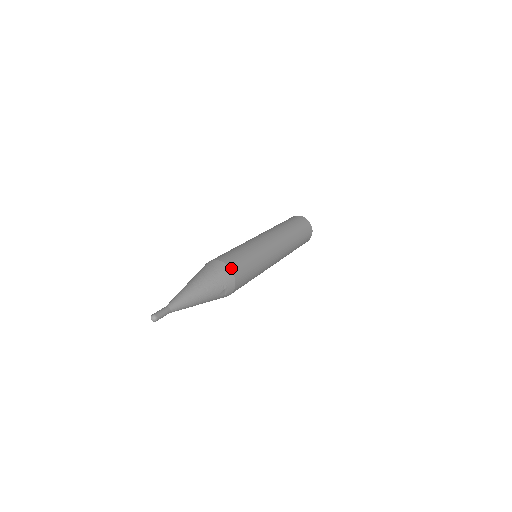
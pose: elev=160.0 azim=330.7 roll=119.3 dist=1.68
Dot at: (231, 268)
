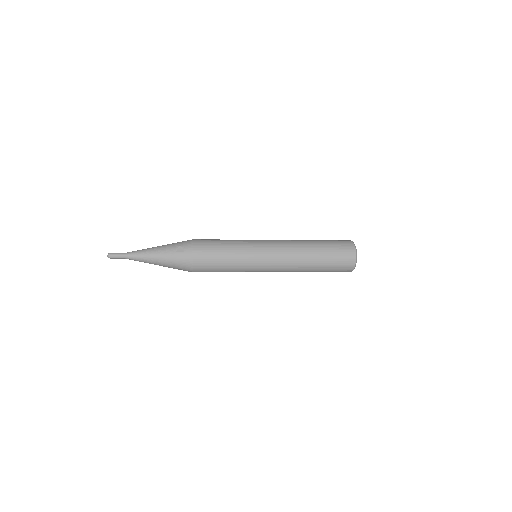
Dot at: (194, 239)
